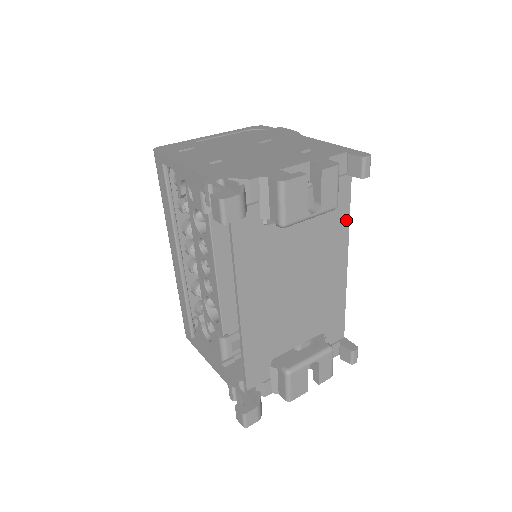
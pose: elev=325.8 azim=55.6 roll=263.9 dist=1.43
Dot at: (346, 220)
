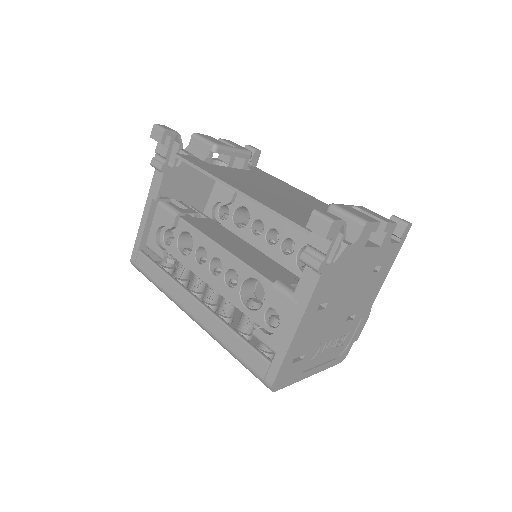
Dot at: (280, 181)
